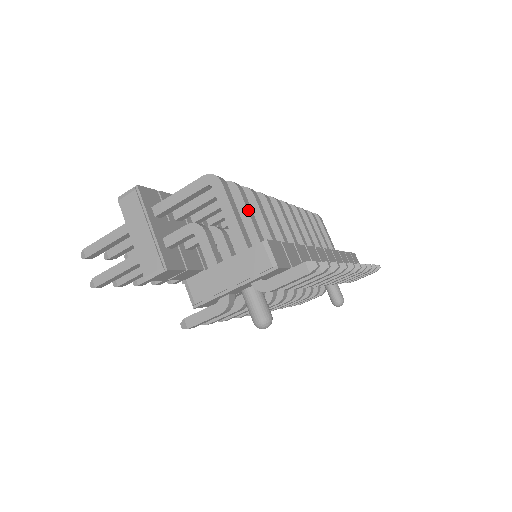
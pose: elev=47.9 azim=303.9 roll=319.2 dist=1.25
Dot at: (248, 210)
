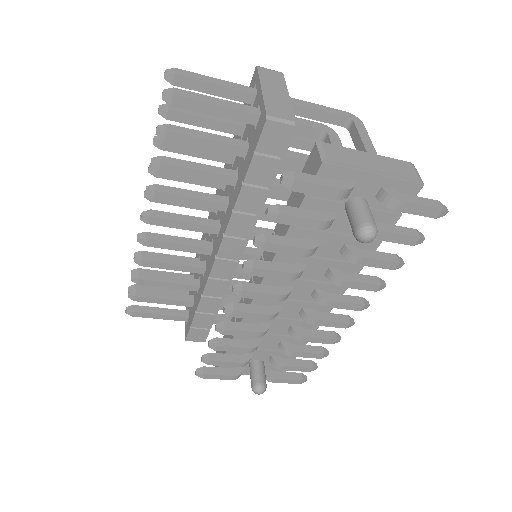
Dot at: occluded
